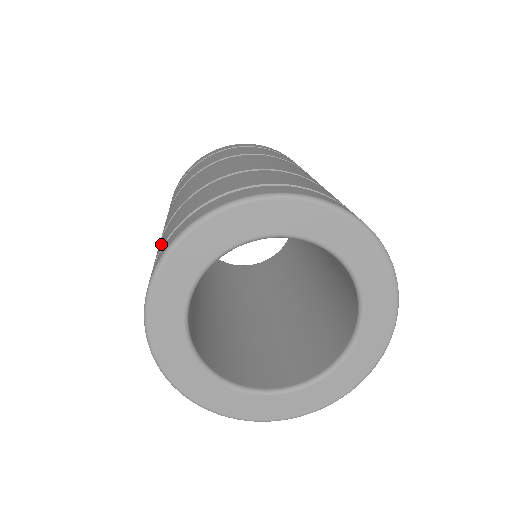
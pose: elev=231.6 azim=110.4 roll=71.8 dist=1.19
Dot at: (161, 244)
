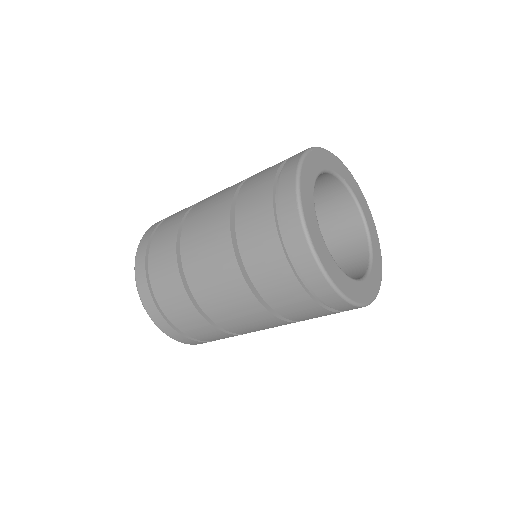
Dot at: occluded
